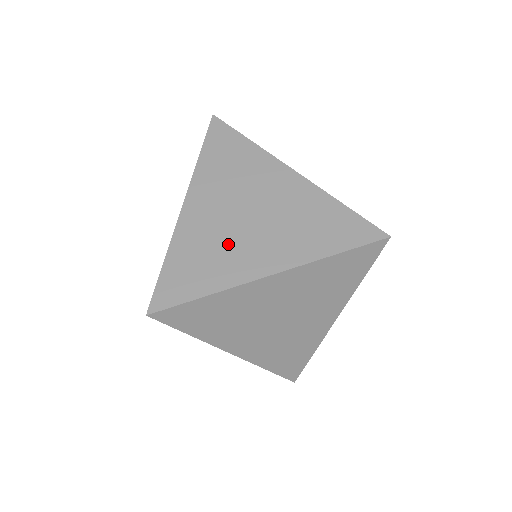
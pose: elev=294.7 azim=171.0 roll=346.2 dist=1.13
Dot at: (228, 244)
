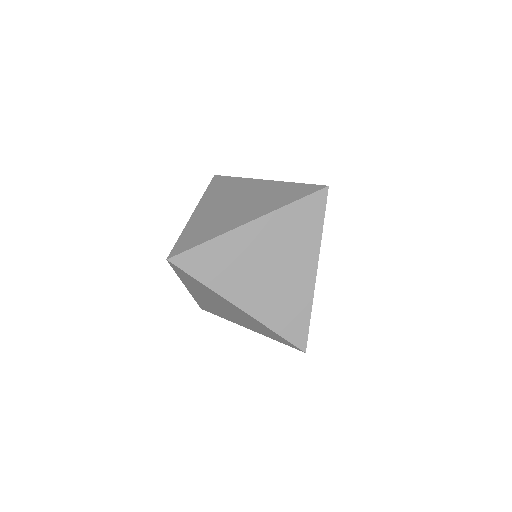
Dot at: (222, 218)
